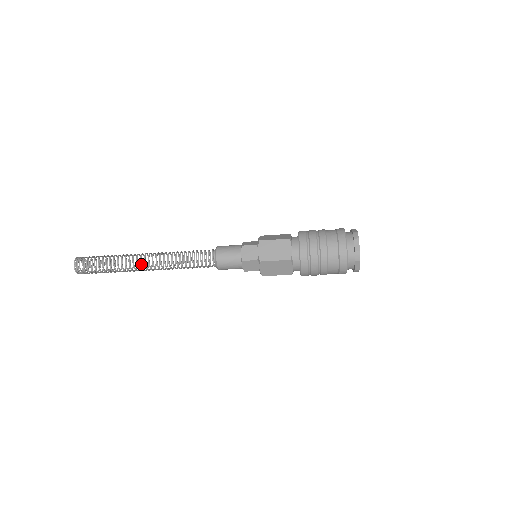
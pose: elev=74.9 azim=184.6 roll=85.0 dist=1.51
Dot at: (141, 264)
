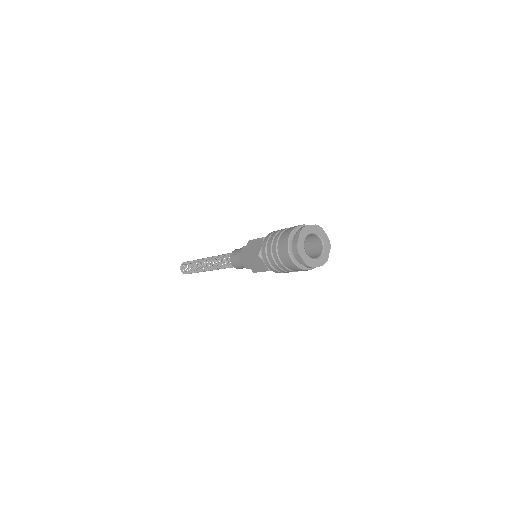
Dot at: (206, 270)
